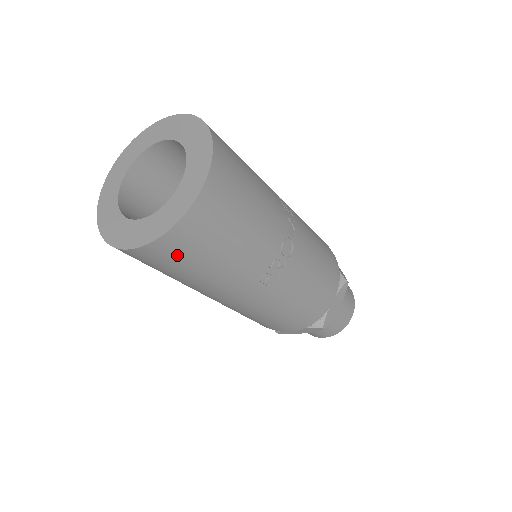
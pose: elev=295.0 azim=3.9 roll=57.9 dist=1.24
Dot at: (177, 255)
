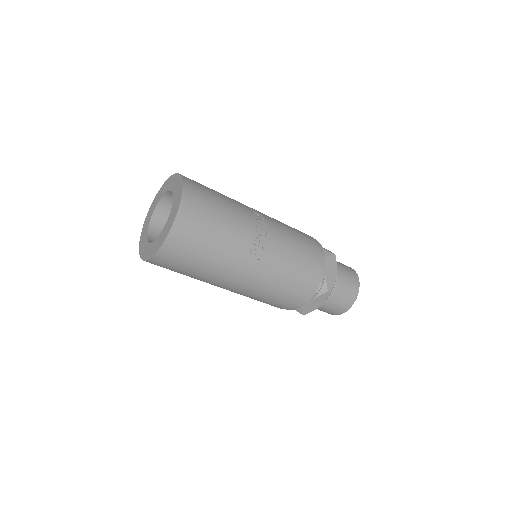
Dot at: (184, 247)
